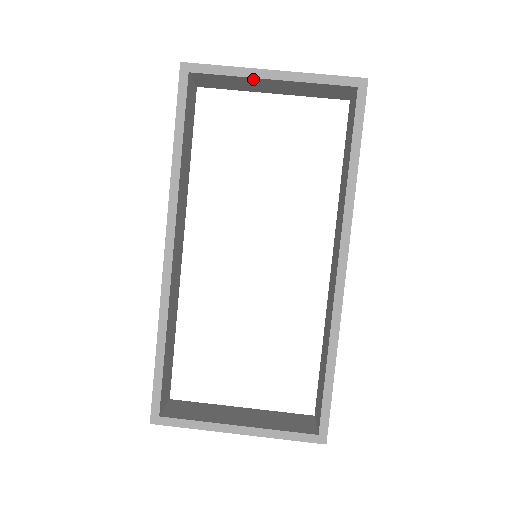
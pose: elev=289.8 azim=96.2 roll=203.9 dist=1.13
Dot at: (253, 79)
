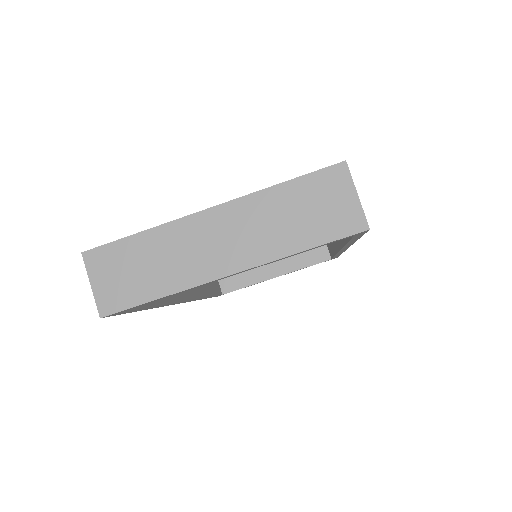
Dot at: occluded
